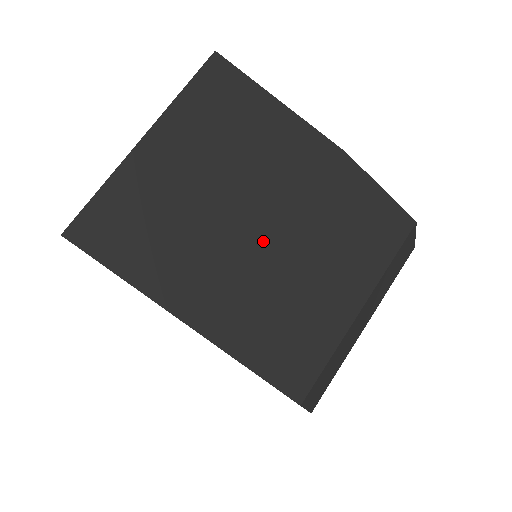
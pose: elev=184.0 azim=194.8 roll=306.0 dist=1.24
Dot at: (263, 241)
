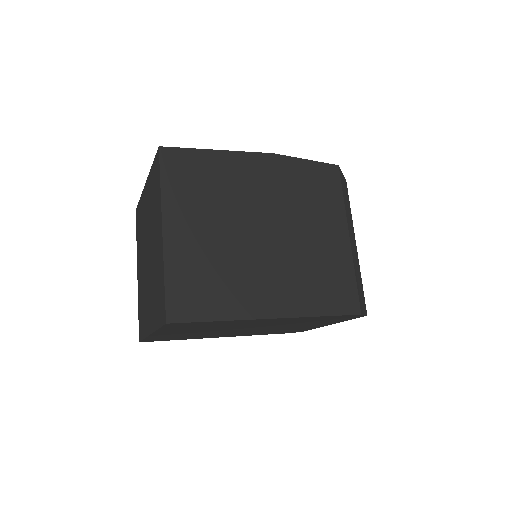
Dot at: (273, 239)
